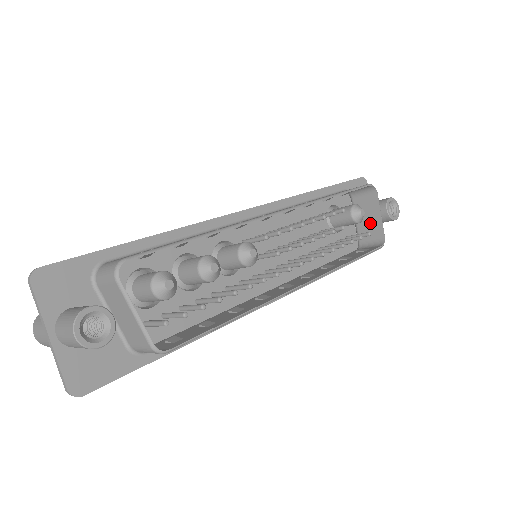
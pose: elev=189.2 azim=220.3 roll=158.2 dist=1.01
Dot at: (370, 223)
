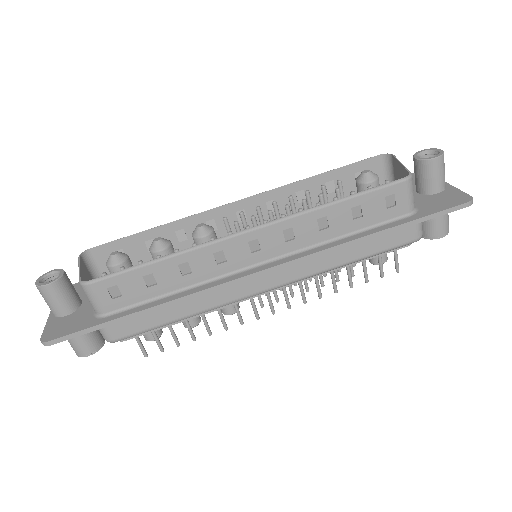
Dot at: occluded
